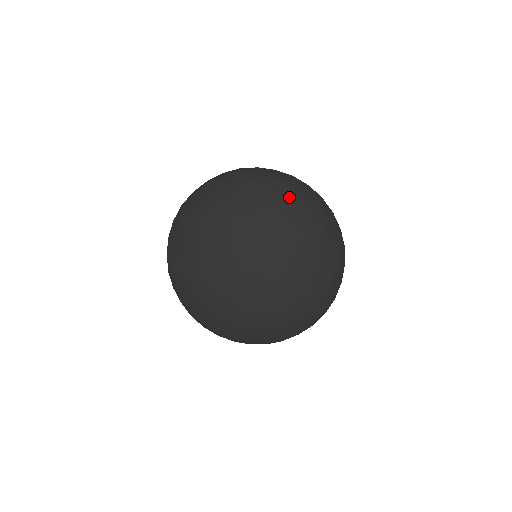
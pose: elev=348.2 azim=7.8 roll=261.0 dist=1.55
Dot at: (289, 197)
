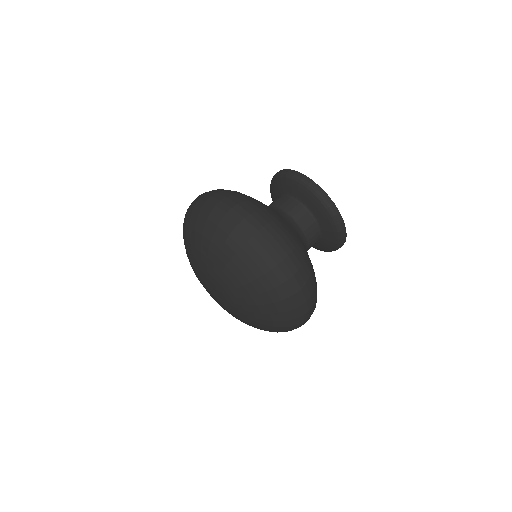
Dot at: (216, 242)
